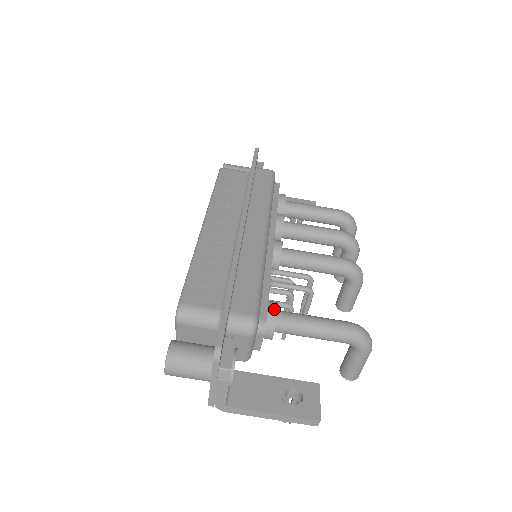
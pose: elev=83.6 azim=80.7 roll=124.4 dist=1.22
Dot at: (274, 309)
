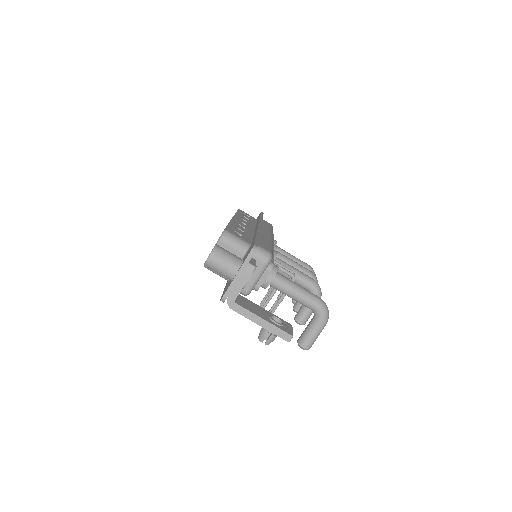
Dot at: (276, 266)
